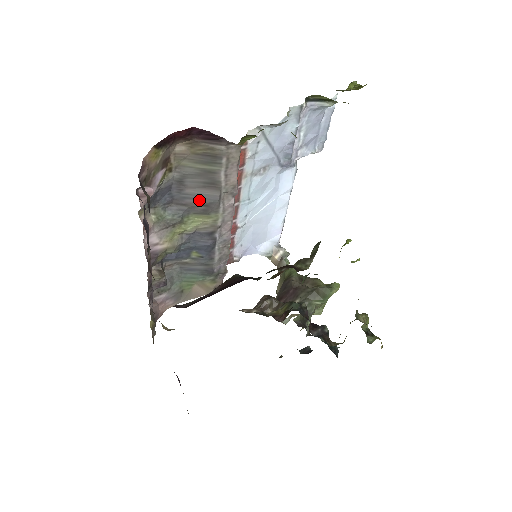
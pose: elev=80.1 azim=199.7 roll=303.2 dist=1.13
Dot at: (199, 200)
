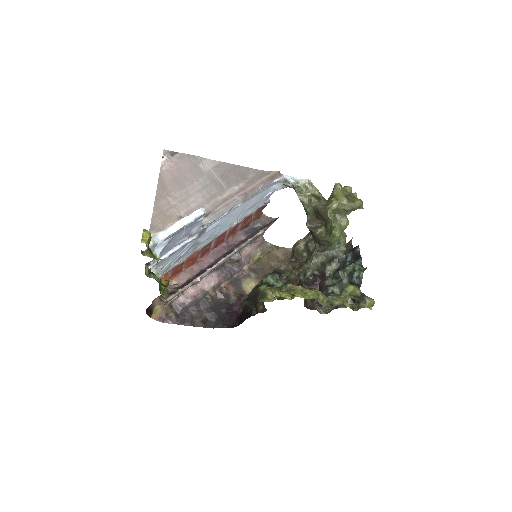
Dot at: occluded
